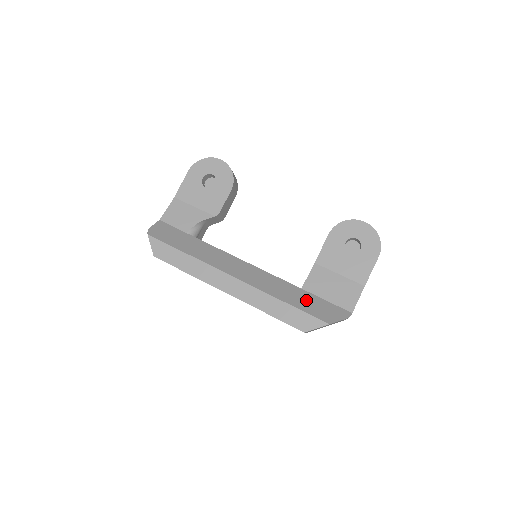
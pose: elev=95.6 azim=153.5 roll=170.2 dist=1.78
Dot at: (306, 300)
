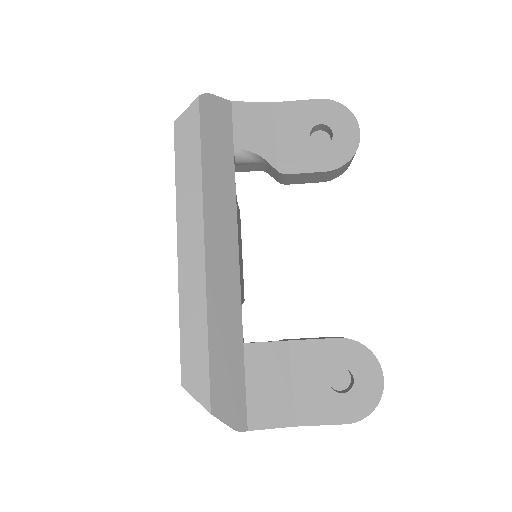
Dot at: (229, 360)
